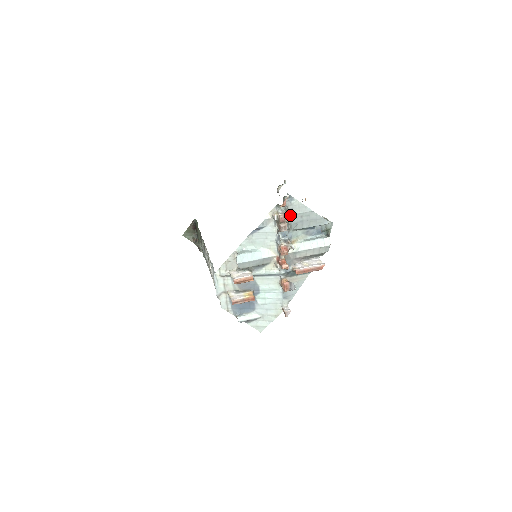
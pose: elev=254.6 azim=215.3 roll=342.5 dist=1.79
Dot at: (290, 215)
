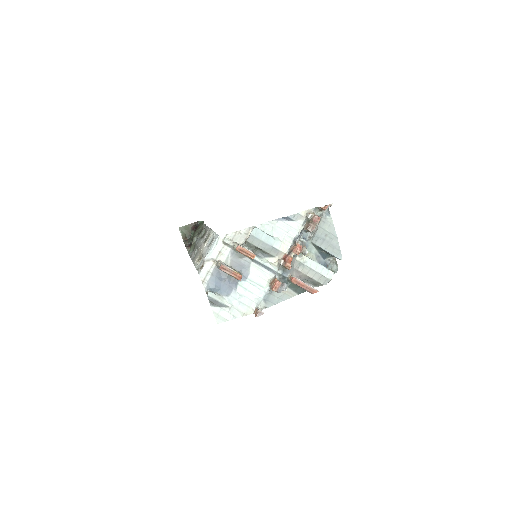
Dot at: (319, 226)
